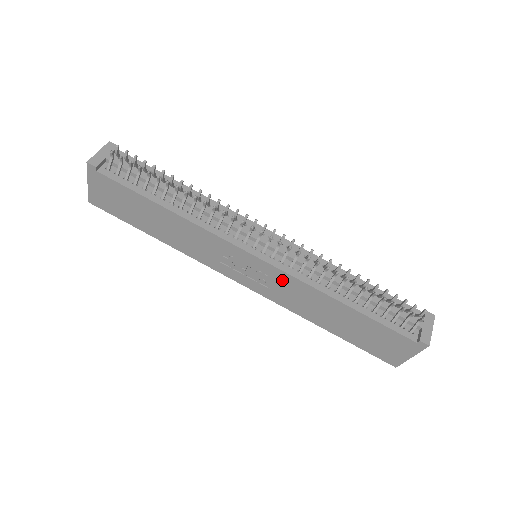
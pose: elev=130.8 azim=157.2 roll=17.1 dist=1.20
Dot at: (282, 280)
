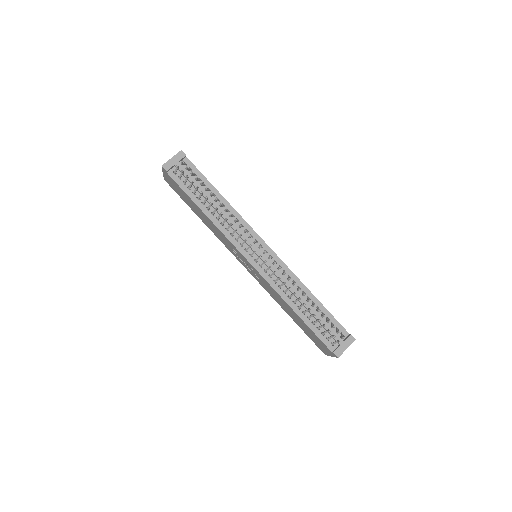
Dot at: (264, 281)
